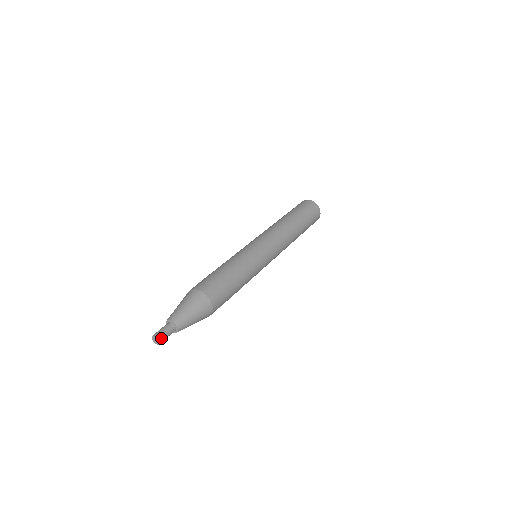
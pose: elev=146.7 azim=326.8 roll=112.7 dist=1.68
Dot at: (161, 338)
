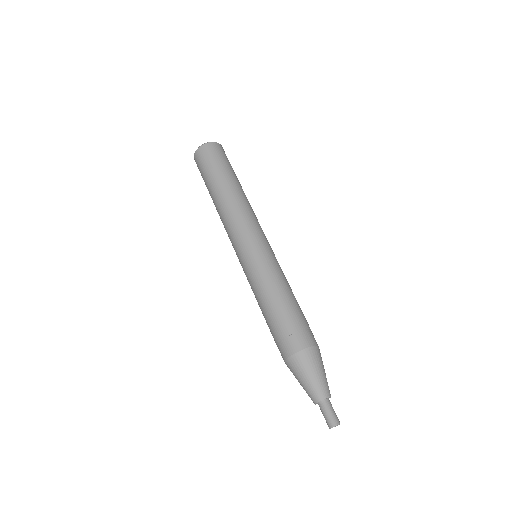
Dot at: (334, 422)
